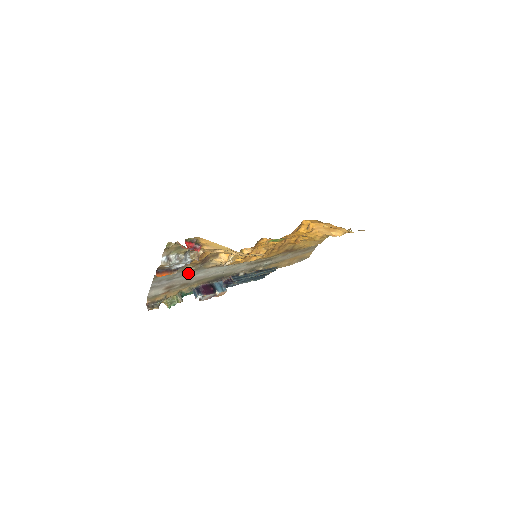
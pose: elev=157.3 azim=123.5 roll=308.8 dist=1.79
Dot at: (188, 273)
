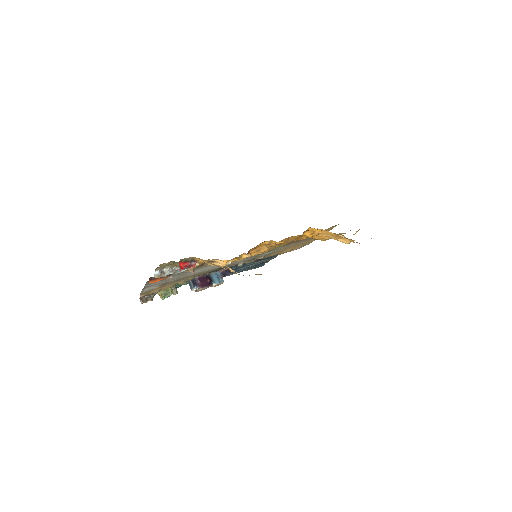
Dot at: (183, 273)
